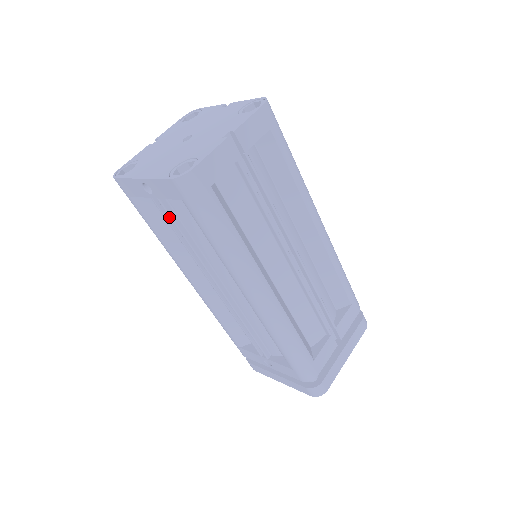
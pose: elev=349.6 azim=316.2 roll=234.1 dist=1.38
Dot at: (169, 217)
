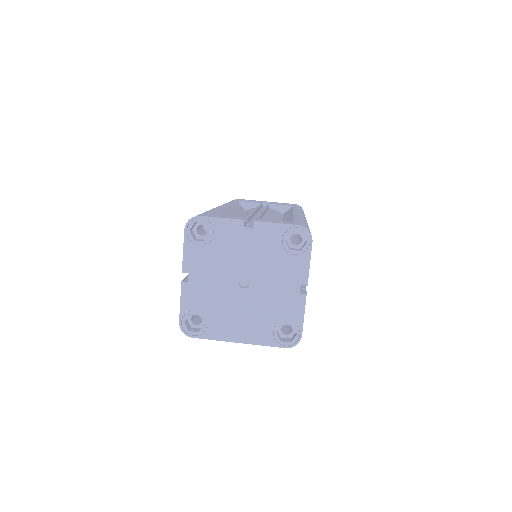
Dot at: occluded
